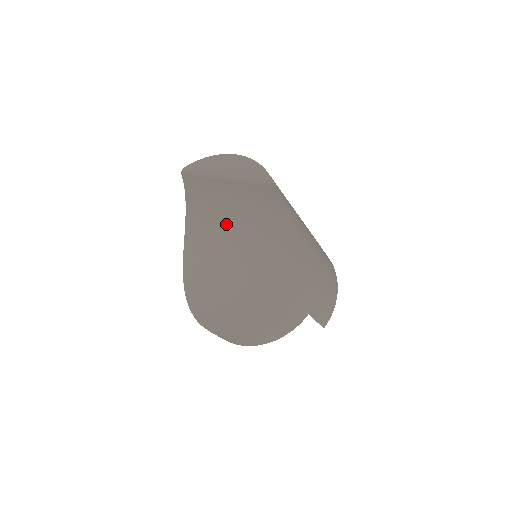
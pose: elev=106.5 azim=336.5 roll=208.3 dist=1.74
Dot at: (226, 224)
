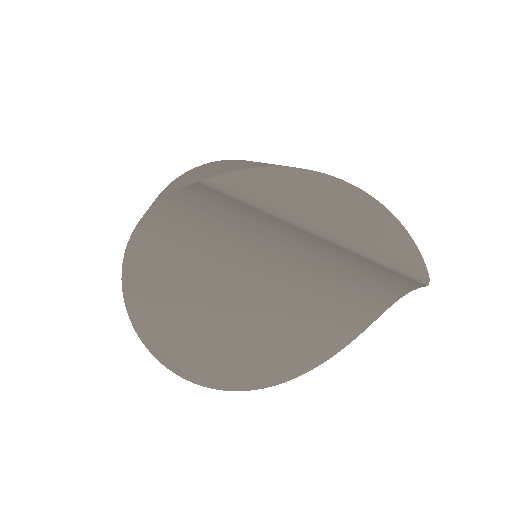
Dot at: (252, 253)
